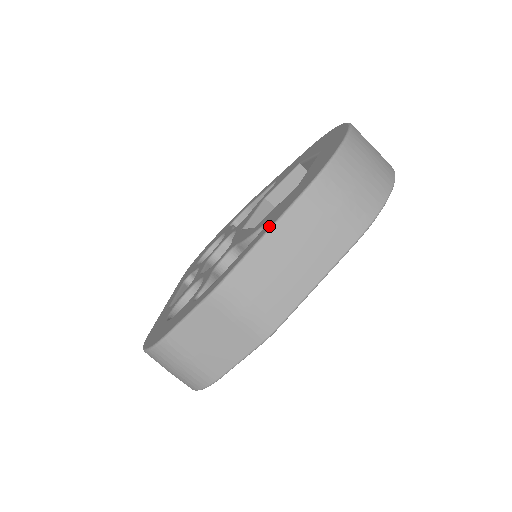
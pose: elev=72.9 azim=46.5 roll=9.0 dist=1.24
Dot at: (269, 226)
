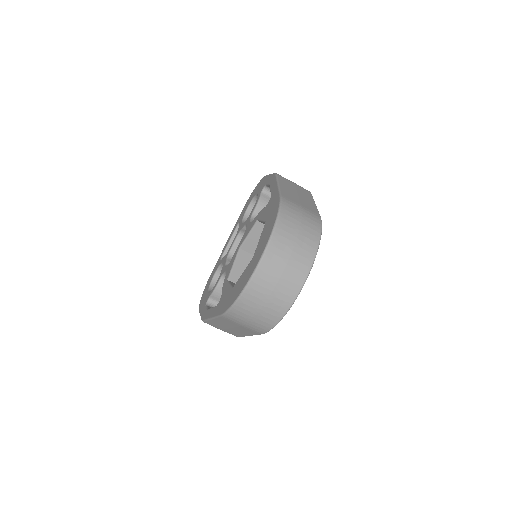
Dot at: (213, 314)
